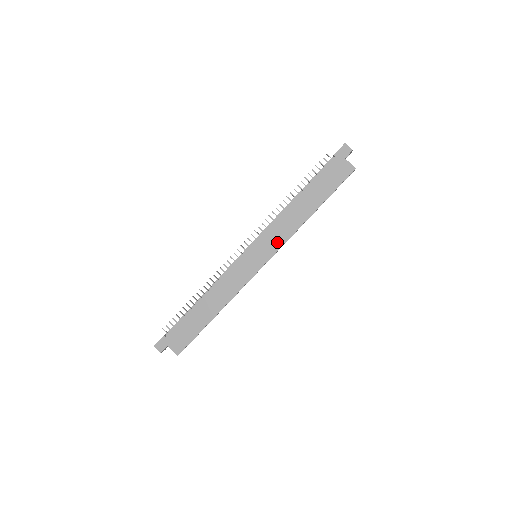
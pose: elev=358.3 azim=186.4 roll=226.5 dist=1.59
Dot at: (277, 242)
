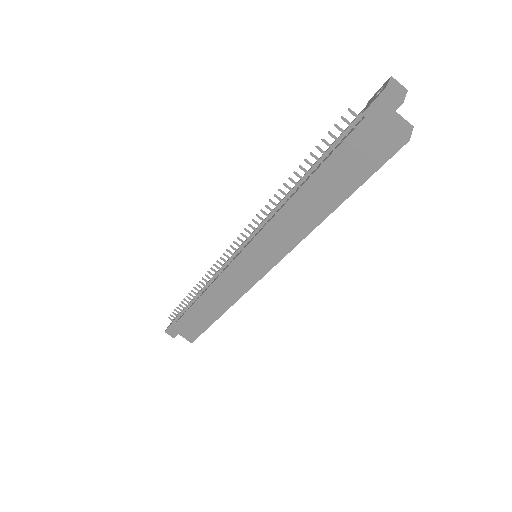
Dot at: (279, 249)
